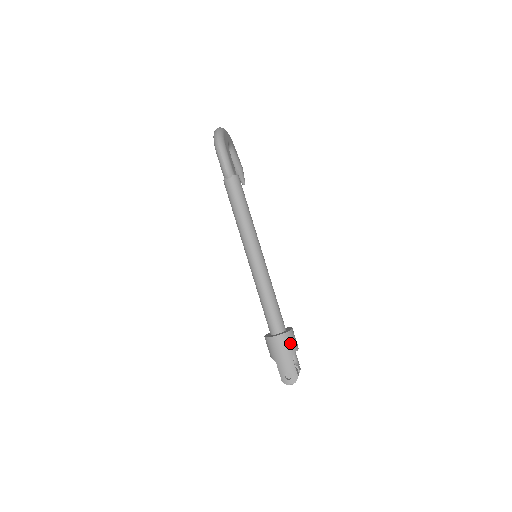
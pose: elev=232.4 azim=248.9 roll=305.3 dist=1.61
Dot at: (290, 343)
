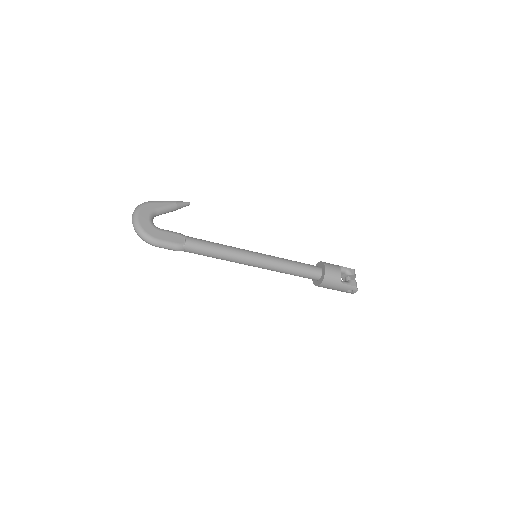
Dot at: (332, 279)
